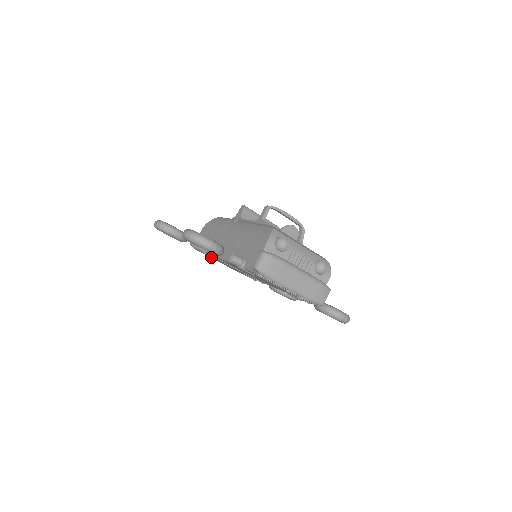
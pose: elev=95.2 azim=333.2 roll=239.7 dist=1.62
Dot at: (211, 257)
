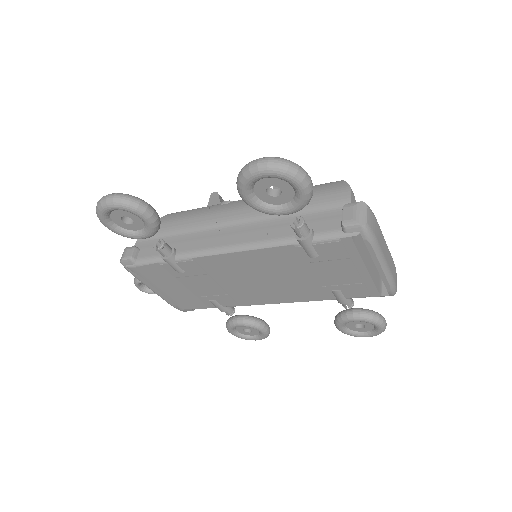
Dot at: (178, 268)
